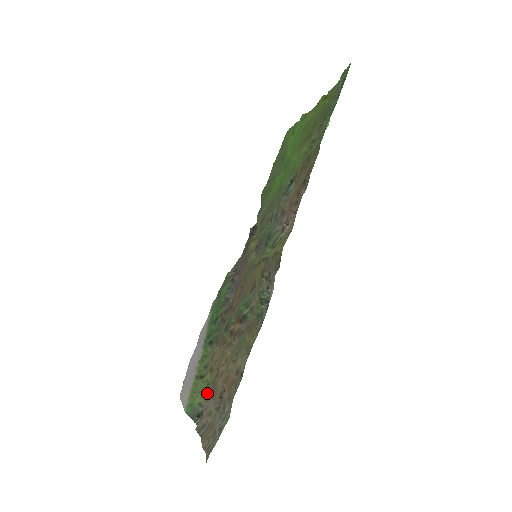
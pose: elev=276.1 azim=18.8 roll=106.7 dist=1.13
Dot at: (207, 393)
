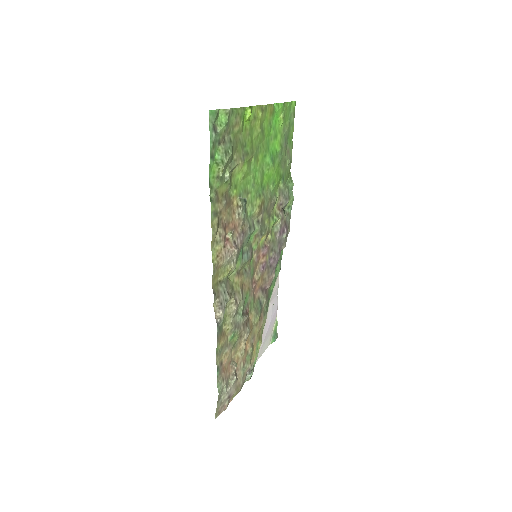
Dot at: (253, 357)
